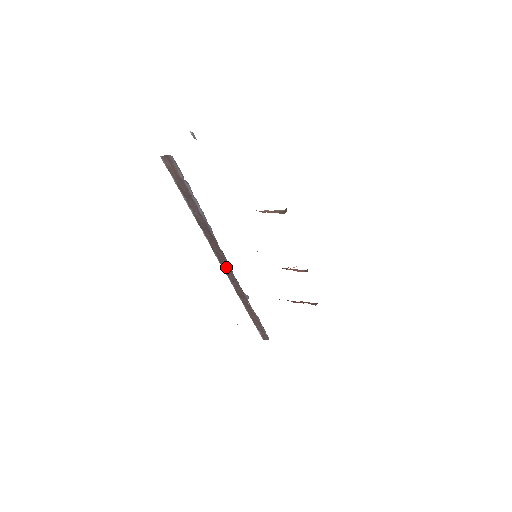
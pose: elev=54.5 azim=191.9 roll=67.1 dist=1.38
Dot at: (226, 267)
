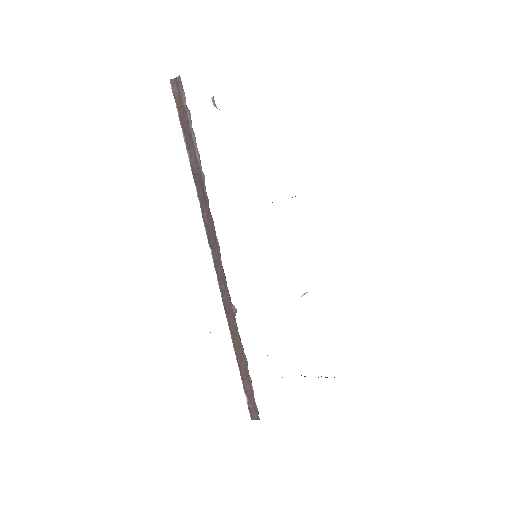
Dot at: (215, 253)
